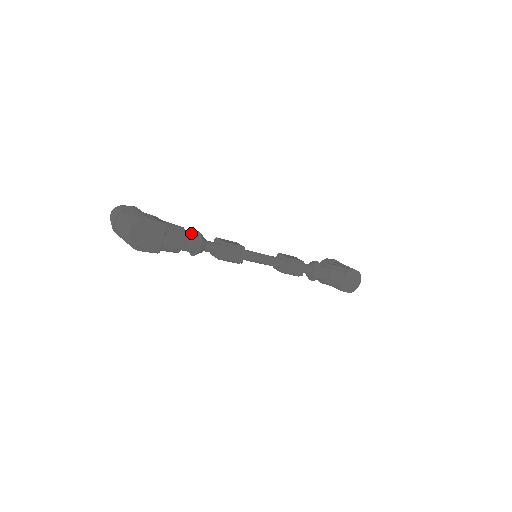
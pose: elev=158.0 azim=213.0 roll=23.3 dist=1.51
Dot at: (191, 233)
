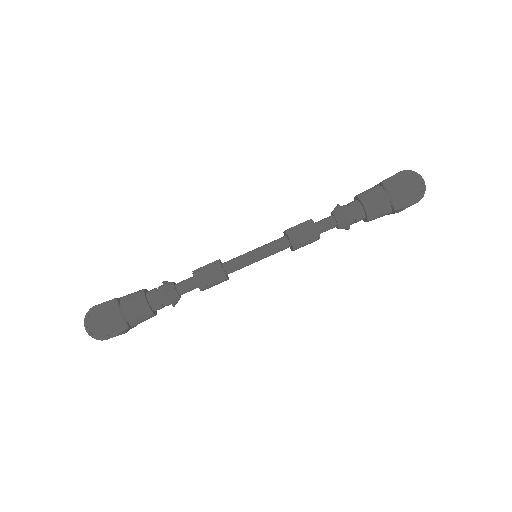
Dot at: (155, 288)
